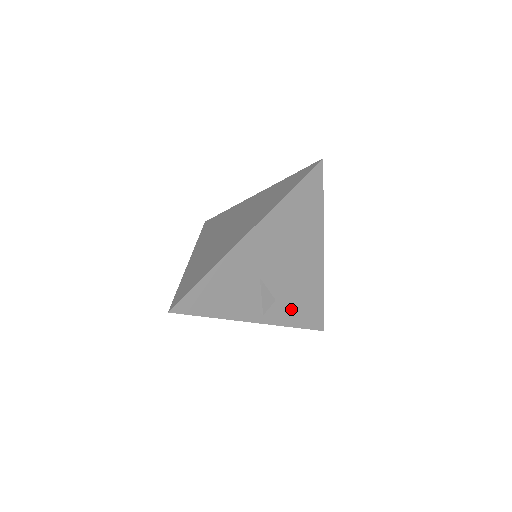
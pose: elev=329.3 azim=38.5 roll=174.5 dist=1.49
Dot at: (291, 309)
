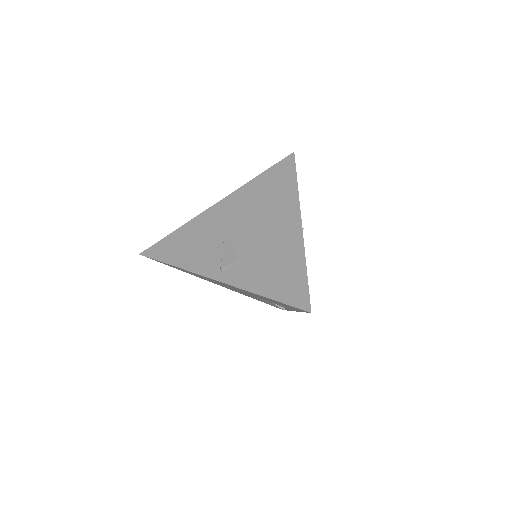
Dot at: (259, 273)
